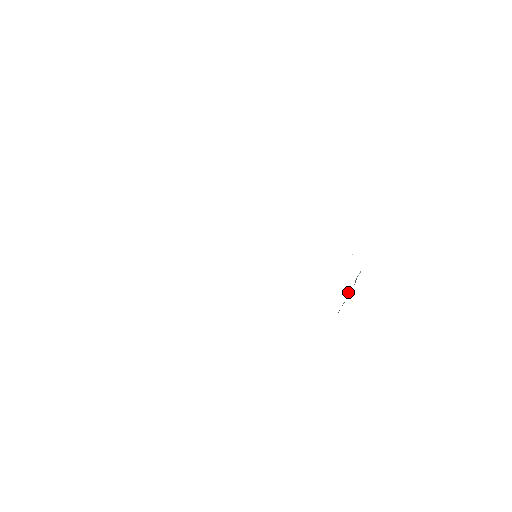
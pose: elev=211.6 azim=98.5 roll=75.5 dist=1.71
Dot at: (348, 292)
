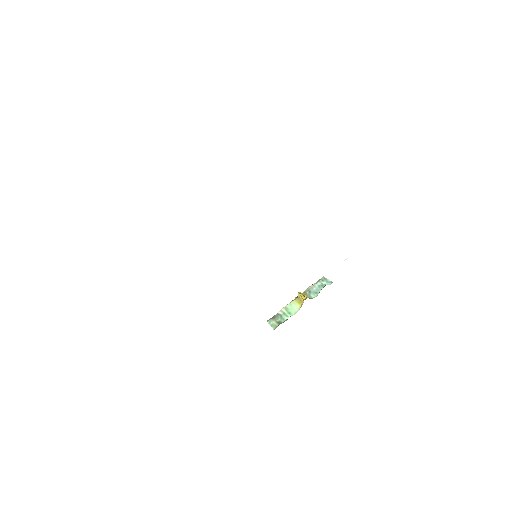
Dot at: (300, 300)
